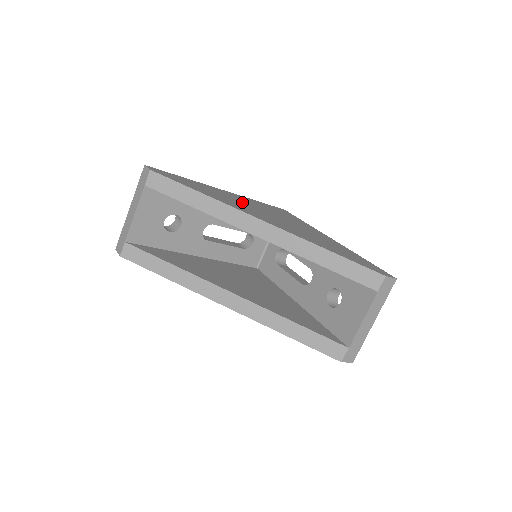
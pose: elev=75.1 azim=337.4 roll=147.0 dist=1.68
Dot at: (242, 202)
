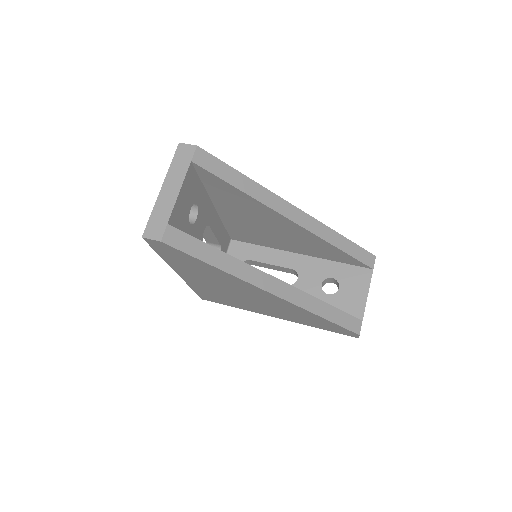
Dot at: occluded
